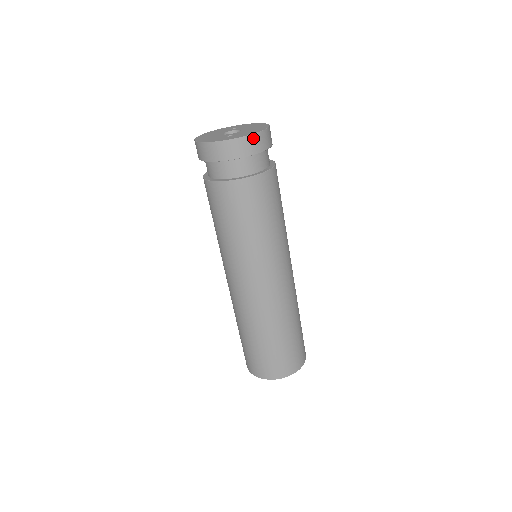
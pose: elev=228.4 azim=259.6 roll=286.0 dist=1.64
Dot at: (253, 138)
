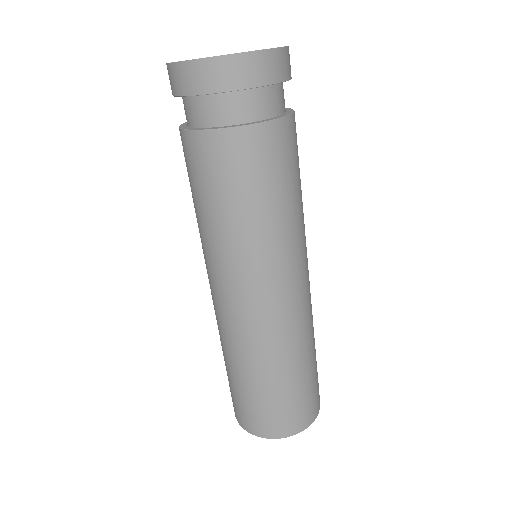
Dot at: (268, 56)
